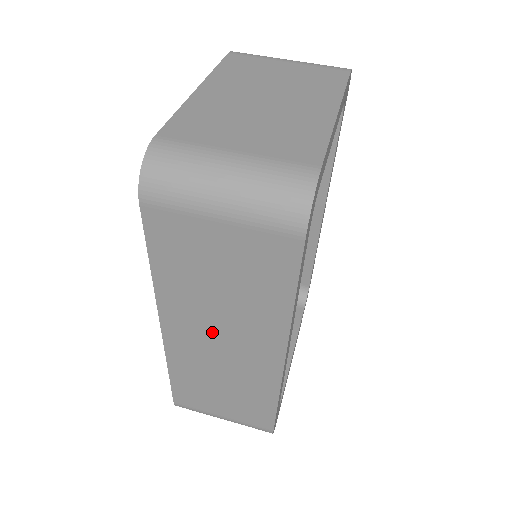
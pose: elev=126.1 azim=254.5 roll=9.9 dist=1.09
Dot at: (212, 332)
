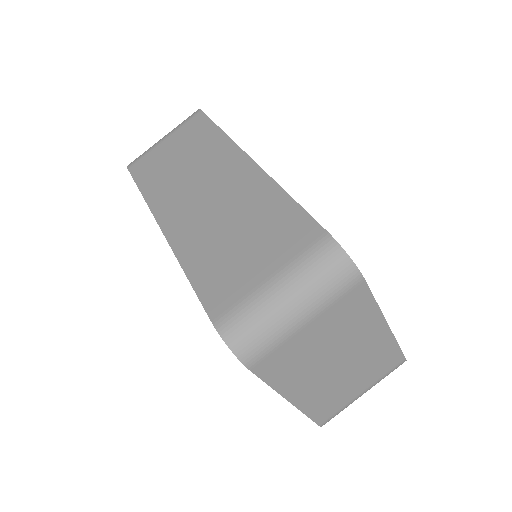
Dot at: occluded
